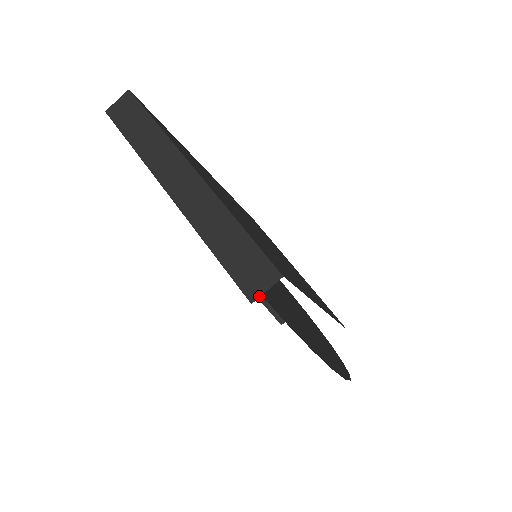
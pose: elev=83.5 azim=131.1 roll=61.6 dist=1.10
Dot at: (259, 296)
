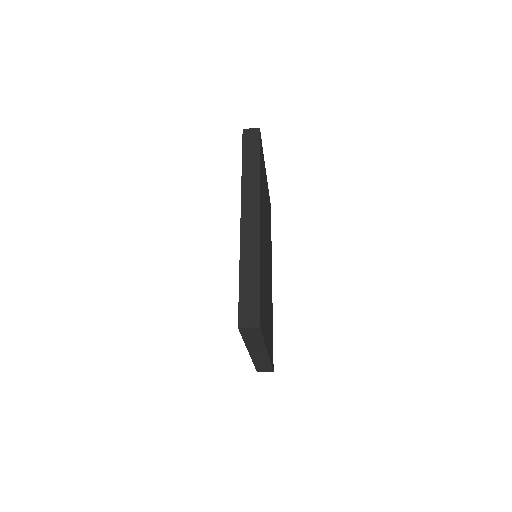
Dot at: occluded
